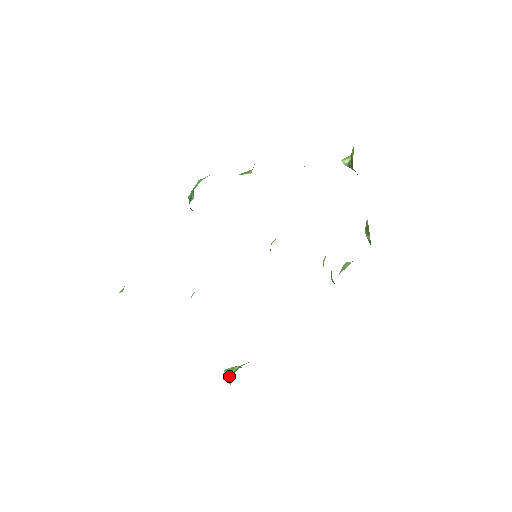
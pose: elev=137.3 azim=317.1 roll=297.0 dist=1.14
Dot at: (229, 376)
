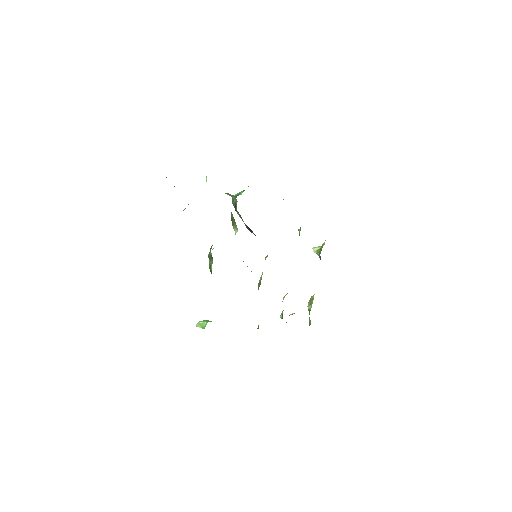
Dot at: (205, 322)
